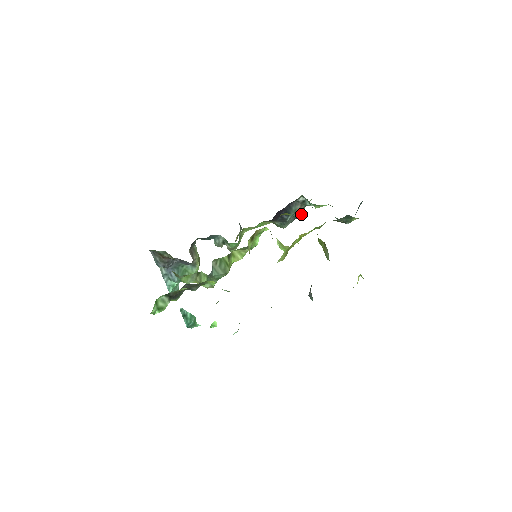
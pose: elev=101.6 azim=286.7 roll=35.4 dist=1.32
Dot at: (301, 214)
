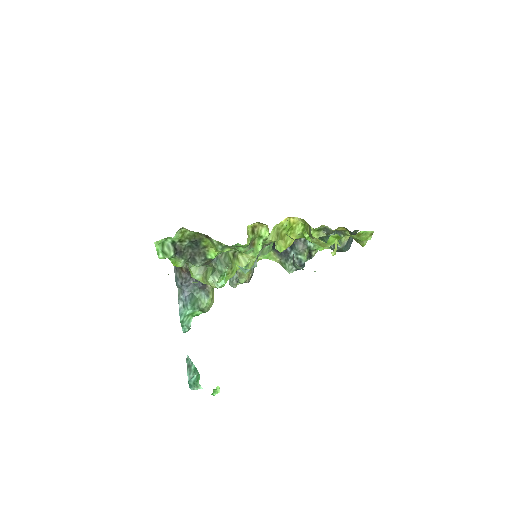
Dot at: (305, 260)
